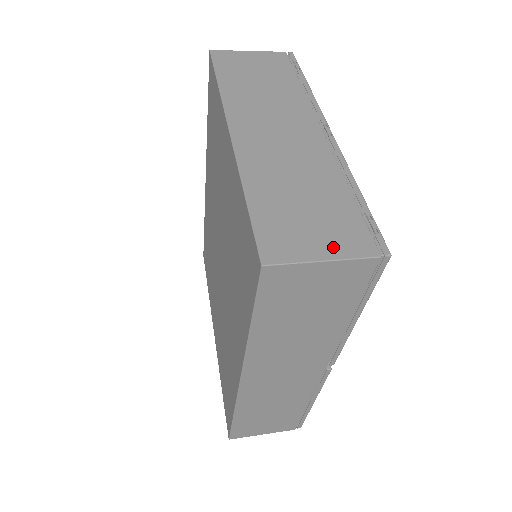
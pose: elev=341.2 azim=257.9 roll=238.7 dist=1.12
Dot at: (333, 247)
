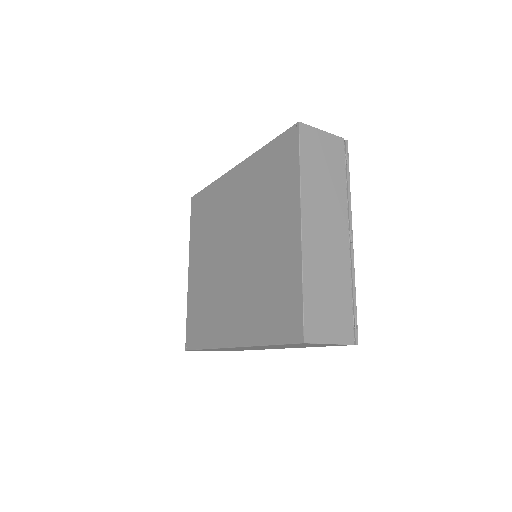
Dot at: (336, 335)
